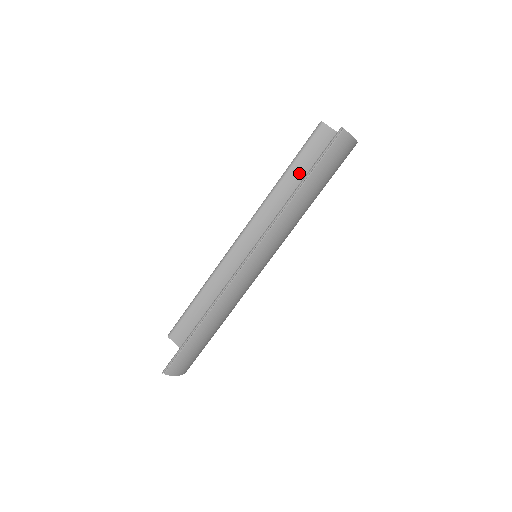
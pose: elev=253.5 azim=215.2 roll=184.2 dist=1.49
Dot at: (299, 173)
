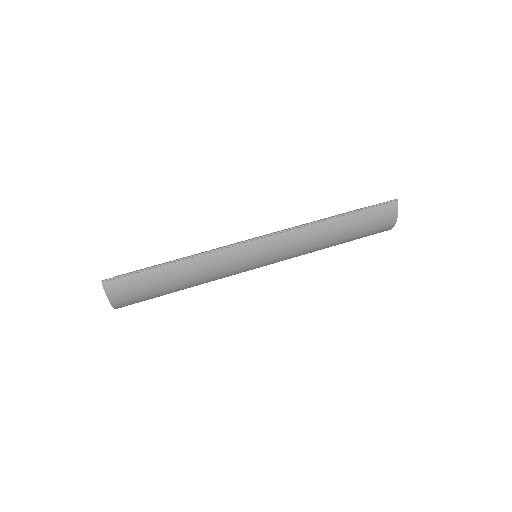
Dot at: occluded
